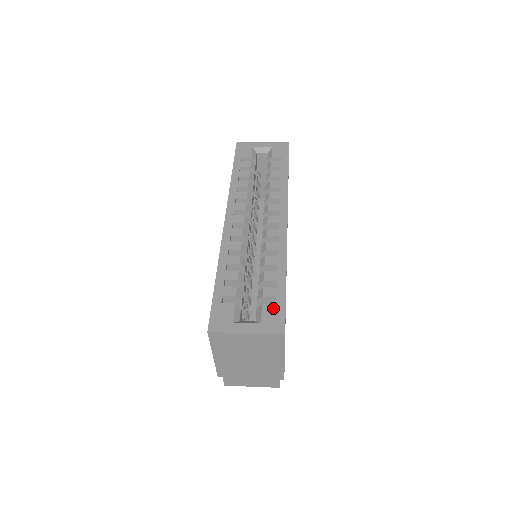
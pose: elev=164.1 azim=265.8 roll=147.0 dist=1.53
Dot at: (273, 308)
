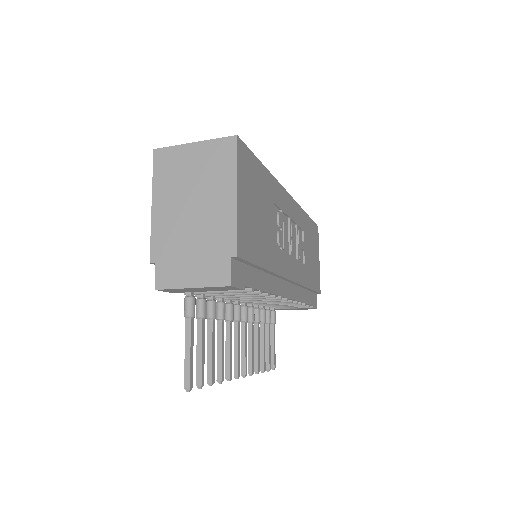
Dot at: occluded
